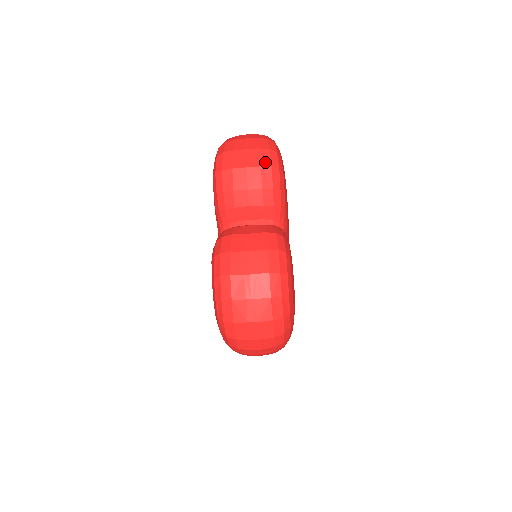
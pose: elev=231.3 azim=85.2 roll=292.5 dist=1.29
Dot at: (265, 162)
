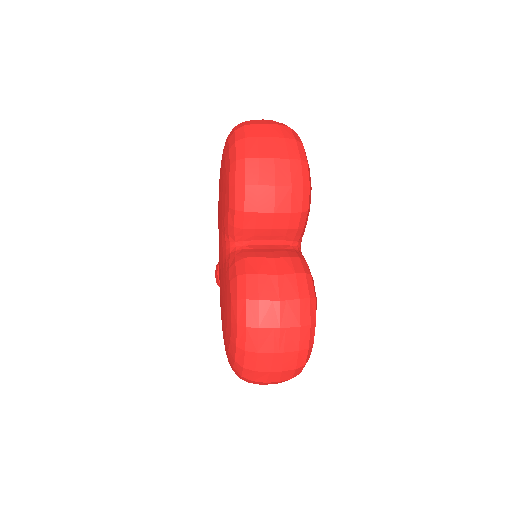
Dot at: (296, 179)
